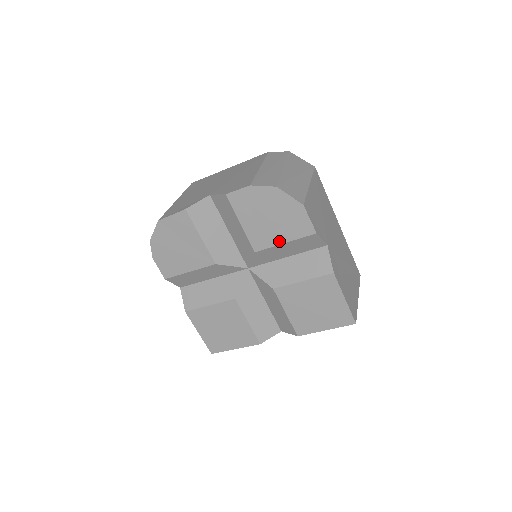
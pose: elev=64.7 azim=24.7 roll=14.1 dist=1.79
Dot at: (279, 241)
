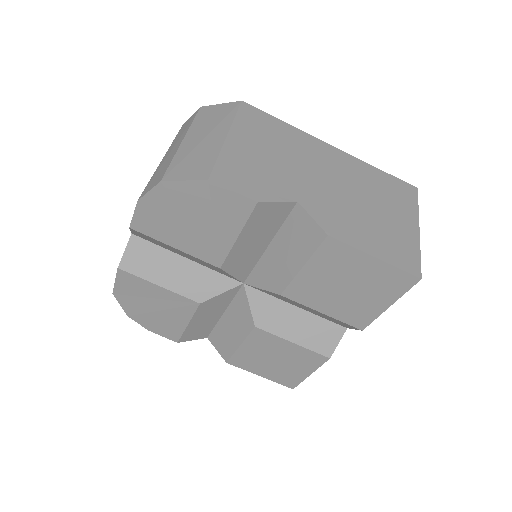
Dot at: (229, 240)
